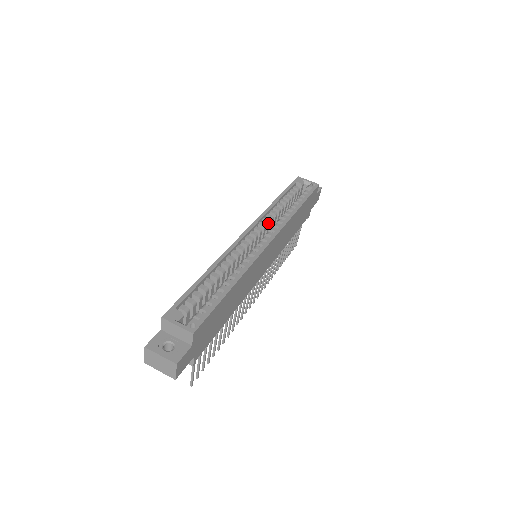
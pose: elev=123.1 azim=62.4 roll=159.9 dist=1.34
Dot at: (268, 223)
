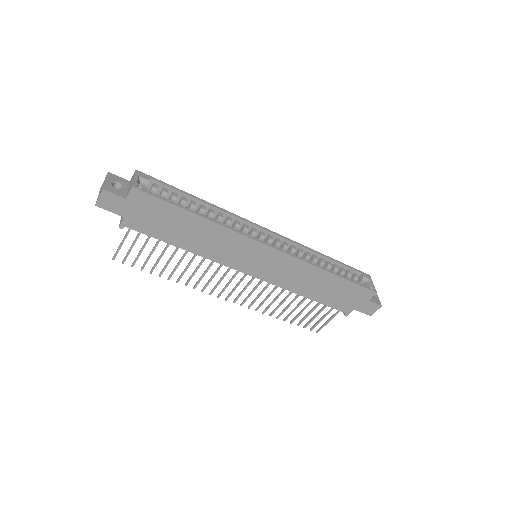
Dot at: (292, 250)
